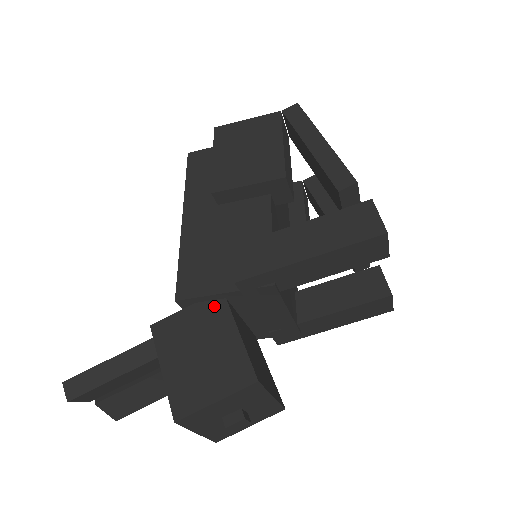
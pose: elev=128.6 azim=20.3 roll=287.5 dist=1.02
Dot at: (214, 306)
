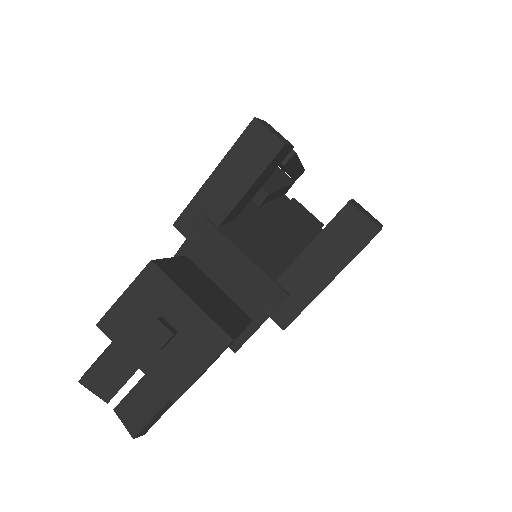
Dot at: occluded
